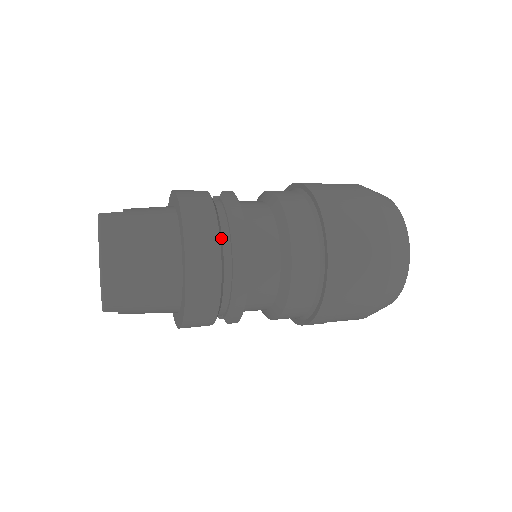
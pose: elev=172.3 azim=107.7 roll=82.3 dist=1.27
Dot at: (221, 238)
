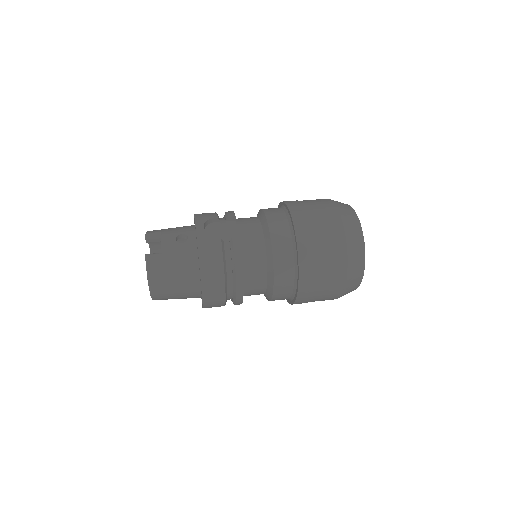
Dot at: (226, 286)
